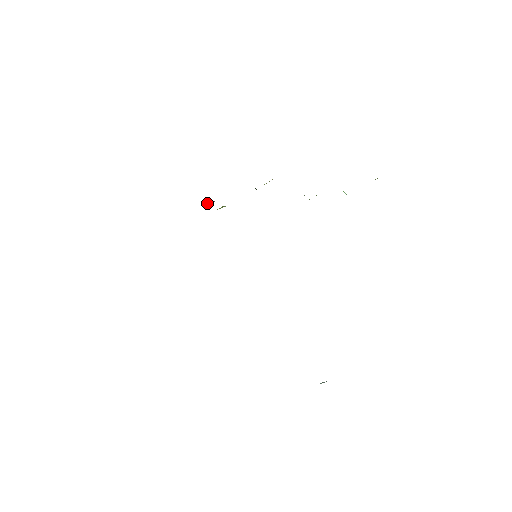
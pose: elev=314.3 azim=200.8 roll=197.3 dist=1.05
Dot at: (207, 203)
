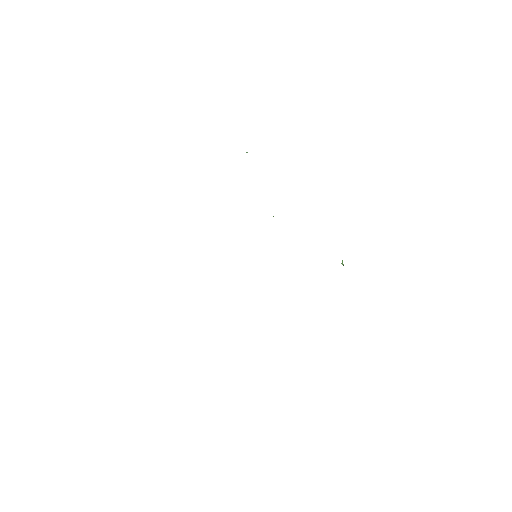
Dot at: occluded
